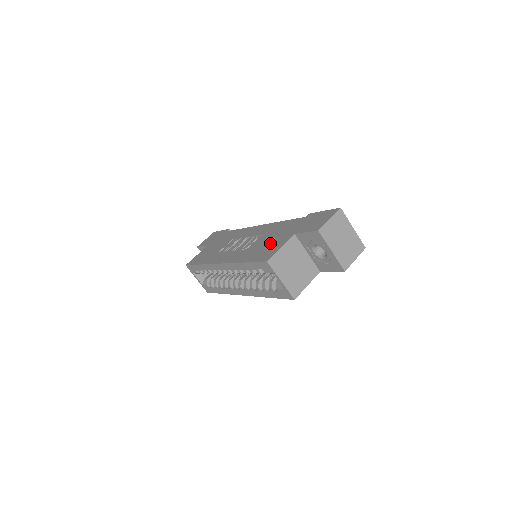
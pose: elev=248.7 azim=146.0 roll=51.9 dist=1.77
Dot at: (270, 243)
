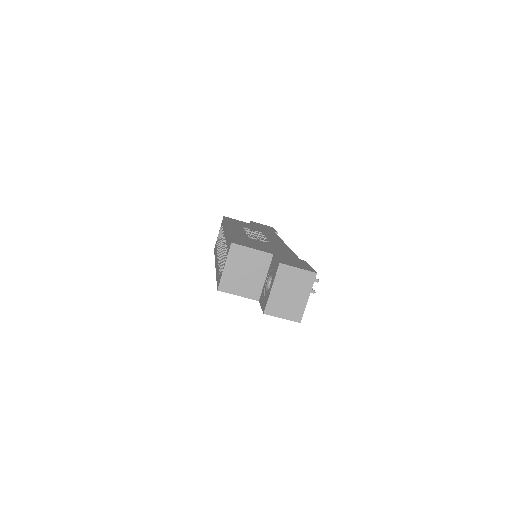
Dot at: (258, 244)
